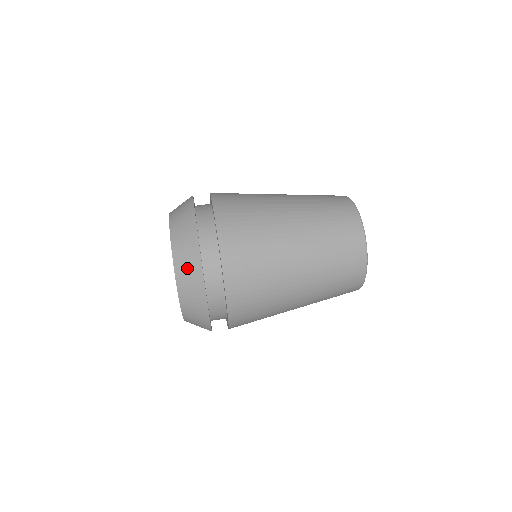
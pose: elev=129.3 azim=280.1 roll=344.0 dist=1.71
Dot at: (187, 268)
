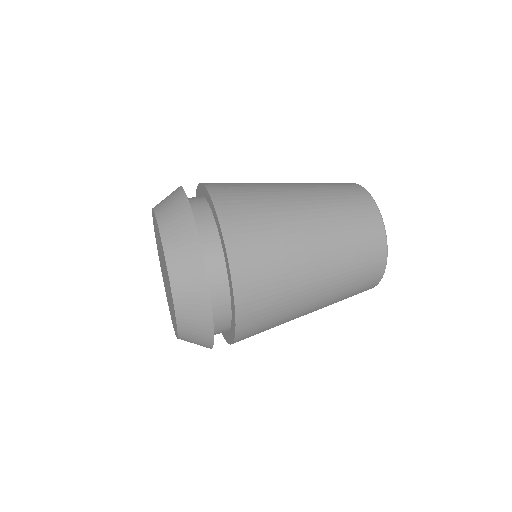
Dot at: (183, 261)
